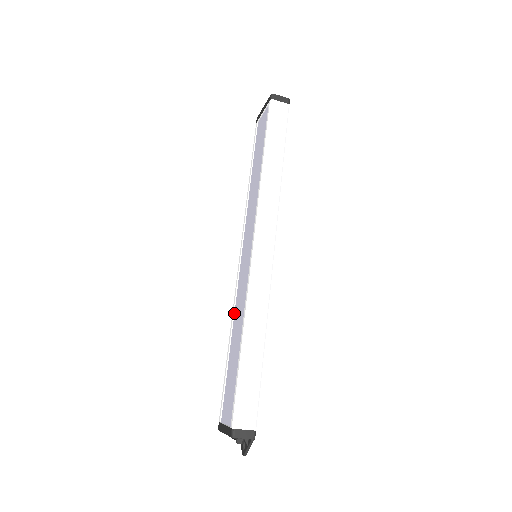
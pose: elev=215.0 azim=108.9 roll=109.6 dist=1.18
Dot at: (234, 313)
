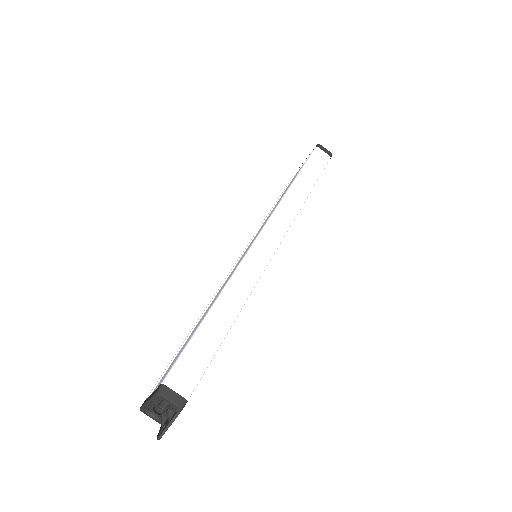
Dot at: (212, 301)
